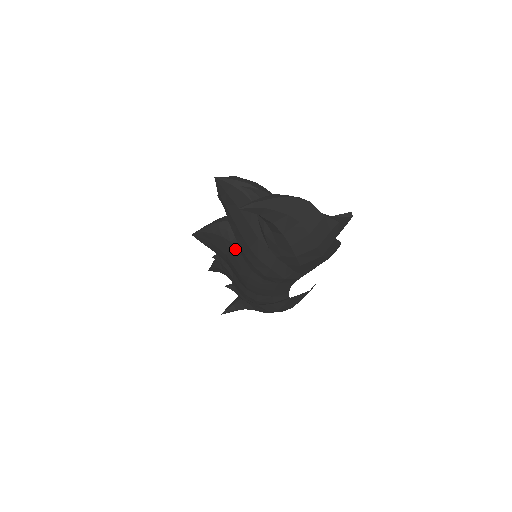
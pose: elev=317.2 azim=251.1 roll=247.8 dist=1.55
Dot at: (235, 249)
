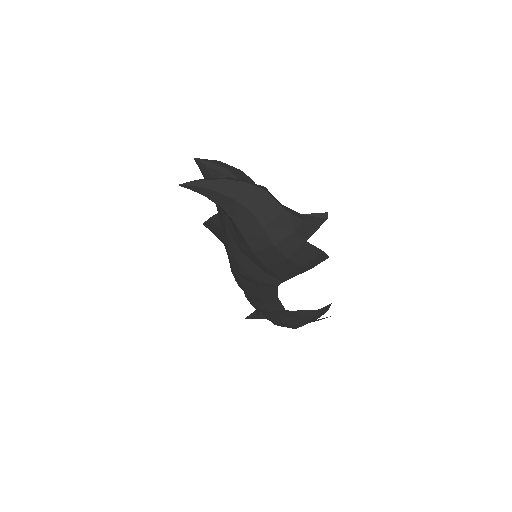
Dot at: occluded
